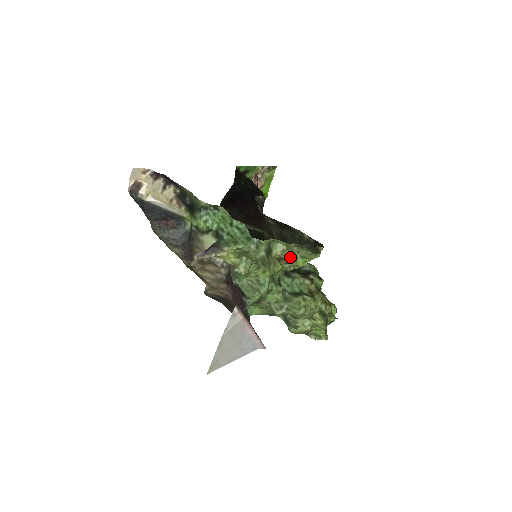
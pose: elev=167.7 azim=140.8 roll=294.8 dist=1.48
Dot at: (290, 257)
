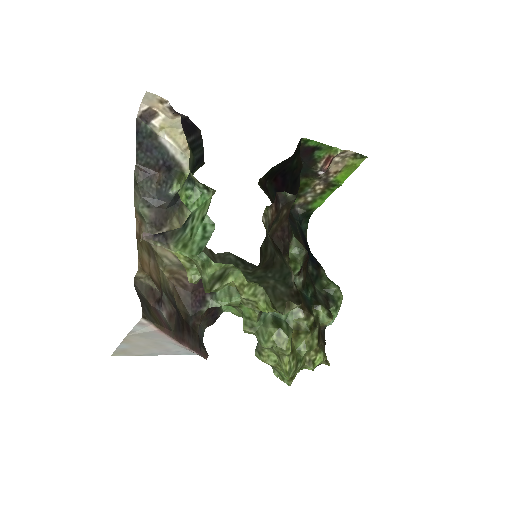
Dot at: (248, 295)
